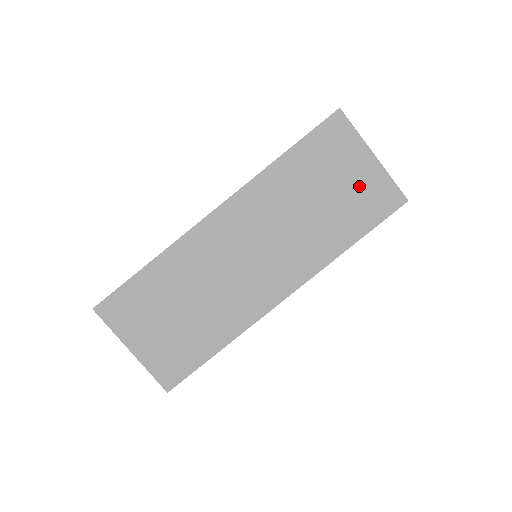
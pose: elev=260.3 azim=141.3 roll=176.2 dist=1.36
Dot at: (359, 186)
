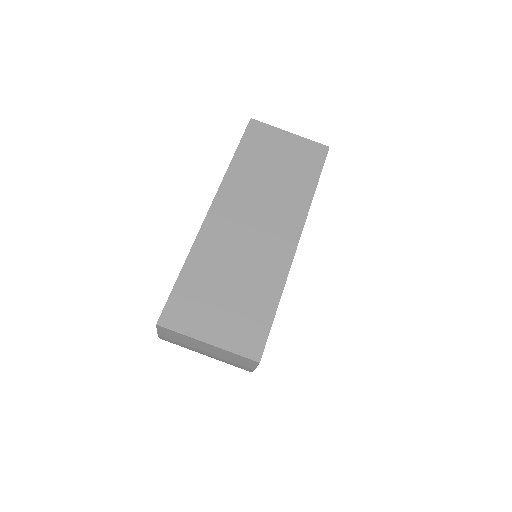
Dot at: (294, 152)
